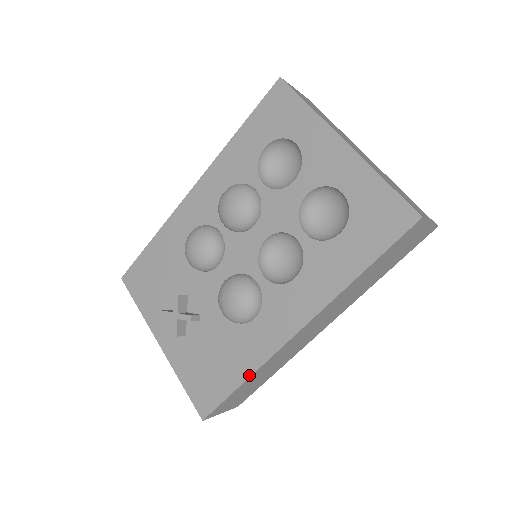
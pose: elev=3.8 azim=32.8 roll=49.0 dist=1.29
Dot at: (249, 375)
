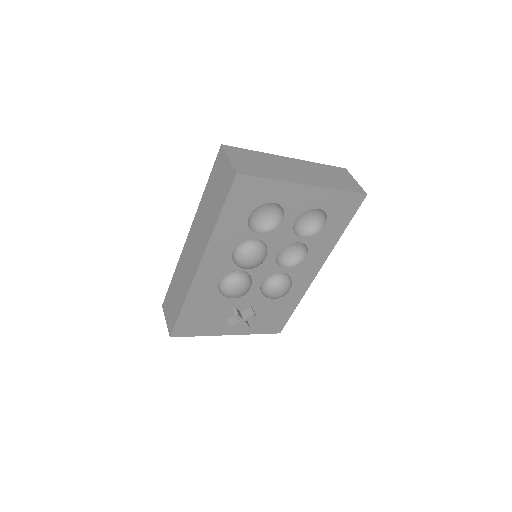
Dot at: (298, 303)
